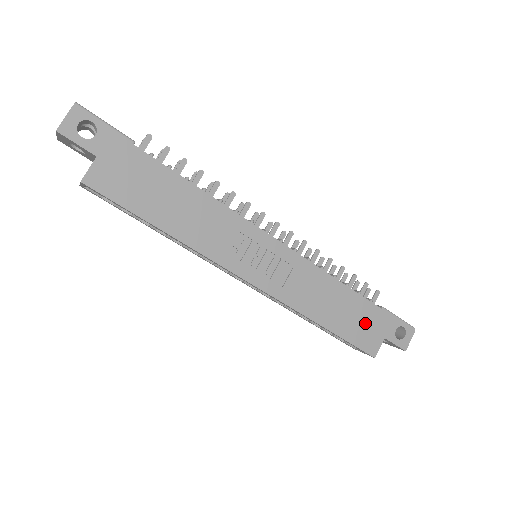
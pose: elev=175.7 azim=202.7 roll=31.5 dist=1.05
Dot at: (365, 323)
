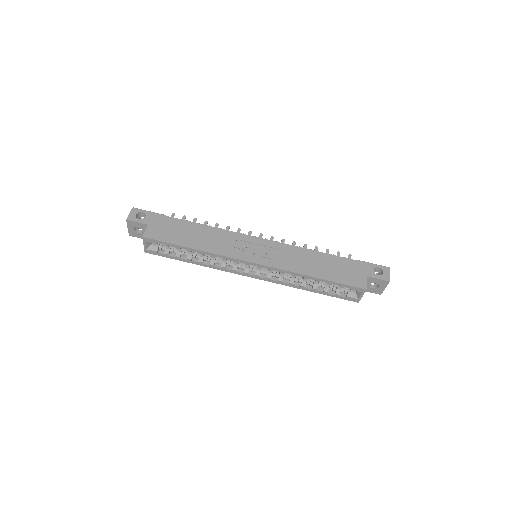
Dot at: (347, 270)
